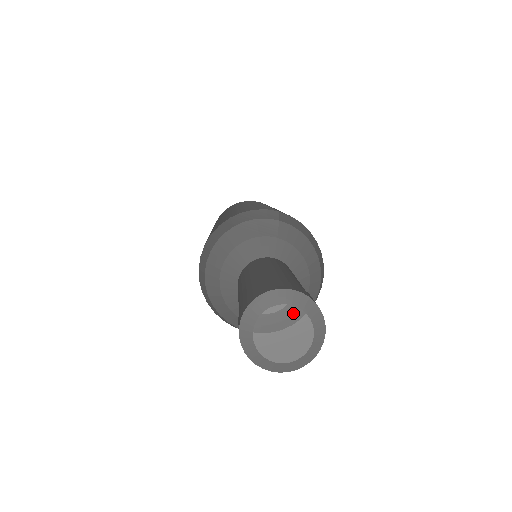
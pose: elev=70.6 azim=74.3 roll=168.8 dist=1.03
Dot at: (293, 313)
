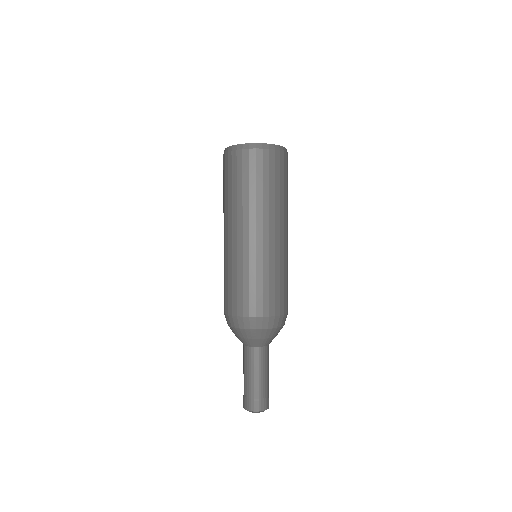
Dot at: (257, 412)
